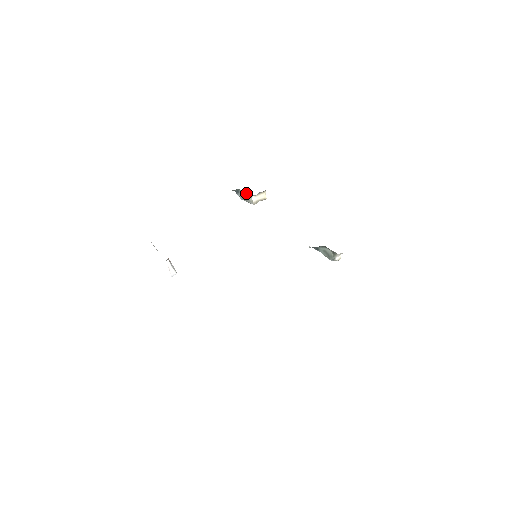
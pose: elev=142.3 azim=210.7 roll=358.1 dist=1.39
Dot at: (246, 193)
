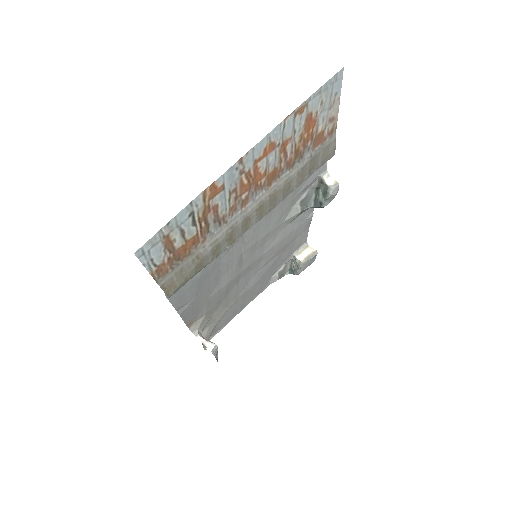
Dot at: (294, 263)
